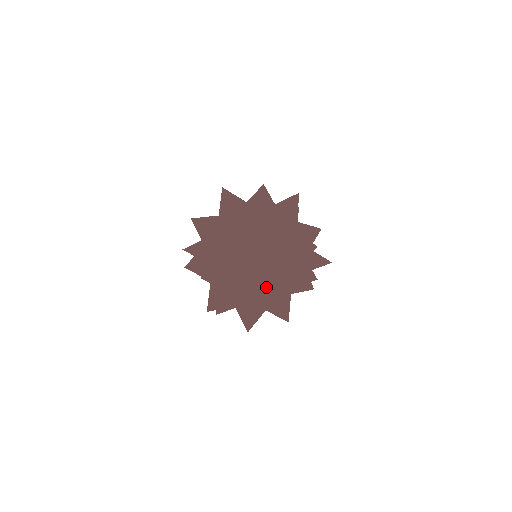
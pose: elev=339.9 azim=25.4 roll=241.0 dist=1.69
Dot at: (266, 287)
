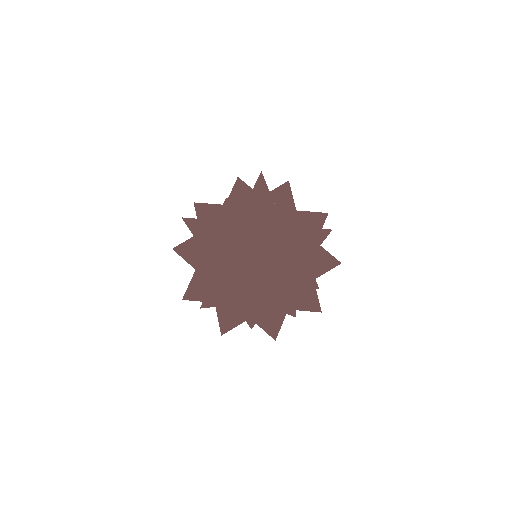
Dot at: occluded
